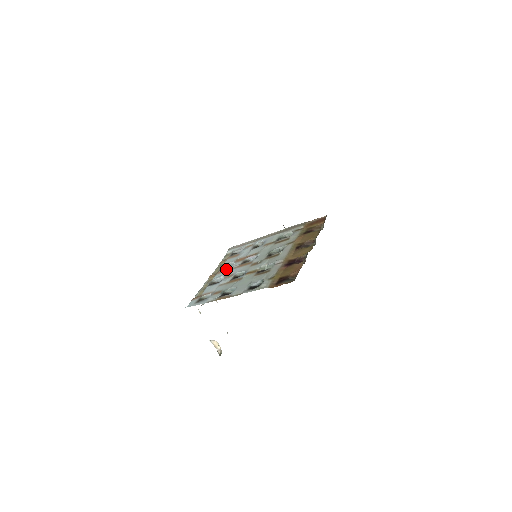
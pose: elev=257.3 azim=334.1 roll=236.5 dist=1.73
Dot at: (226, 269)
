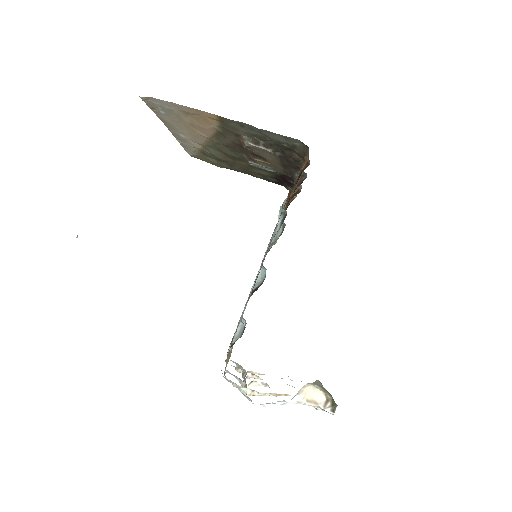
Dot at: occluded
